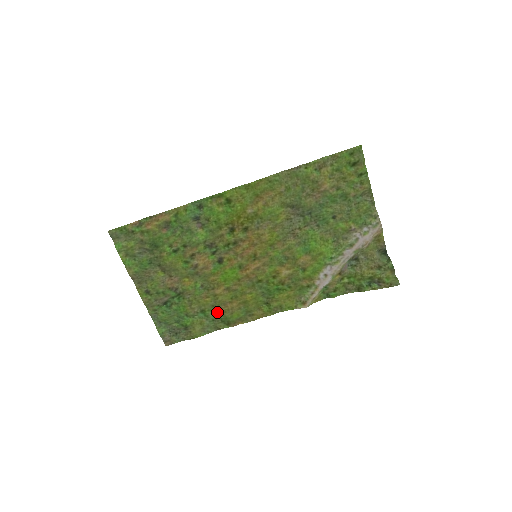
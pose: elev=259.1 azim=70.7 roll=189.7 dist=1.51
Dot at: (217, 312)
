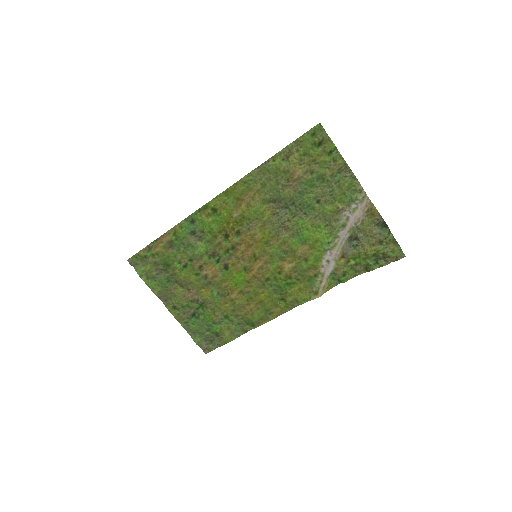
Dot at: (239, 316)
